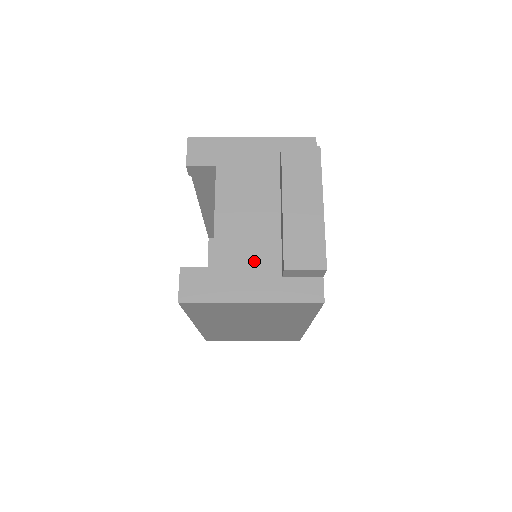
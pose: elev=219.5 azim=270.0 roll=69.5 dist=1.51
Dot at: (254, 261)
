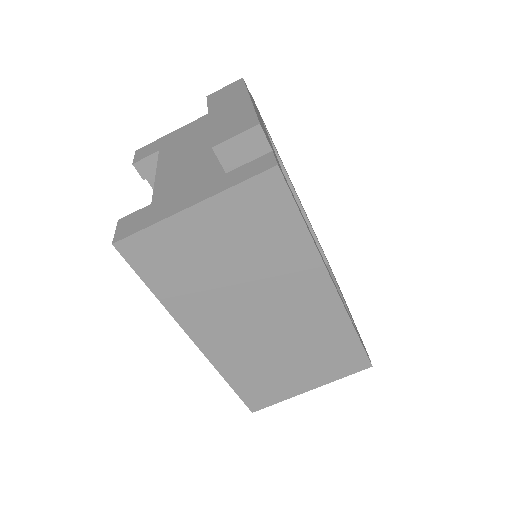
Dot at: (195, 179)
